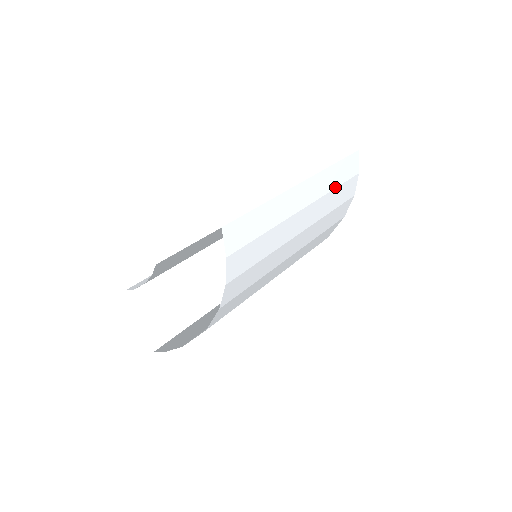
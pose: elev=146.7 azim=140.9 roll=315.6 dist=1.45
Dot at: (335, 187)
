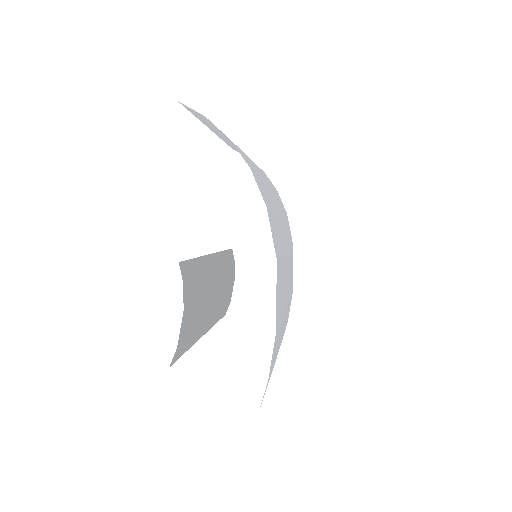
Dot at: occluded
